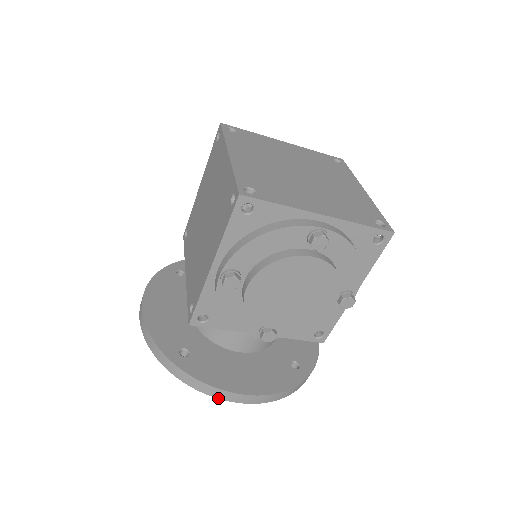
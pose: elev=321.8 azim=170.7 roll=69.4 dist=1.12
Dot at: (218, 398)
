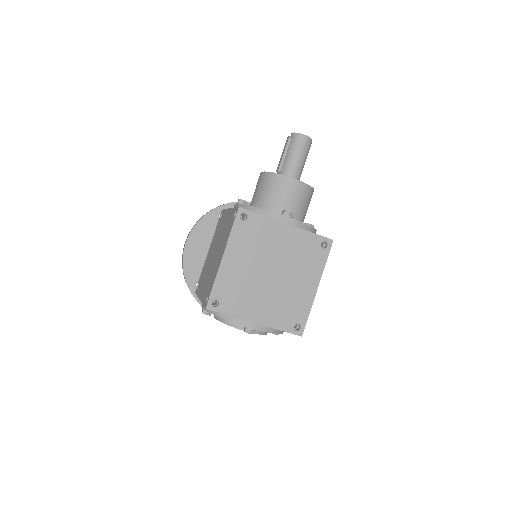
Dot at: occluded
